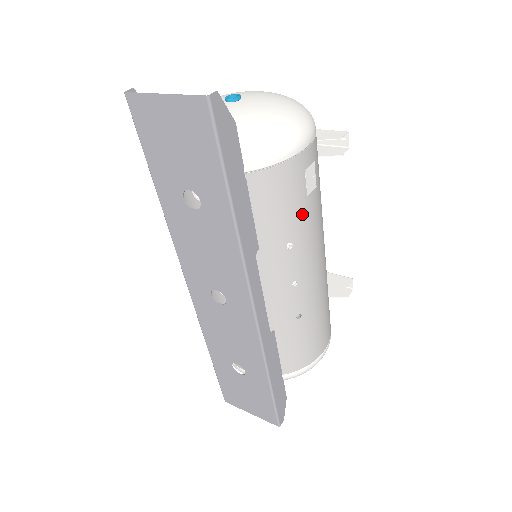
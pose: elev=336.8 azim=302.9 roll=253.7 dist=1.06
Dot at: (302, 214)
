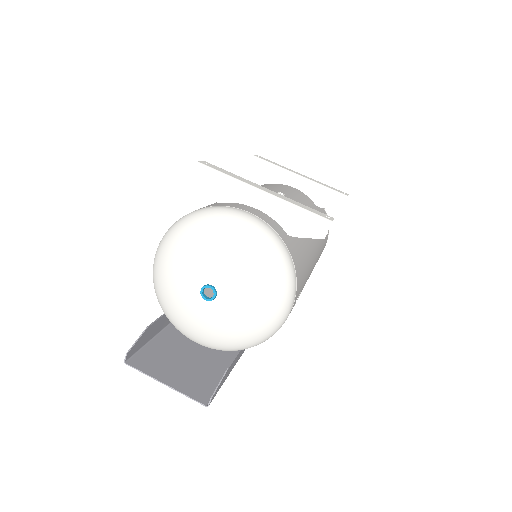
Dot at: occluded
